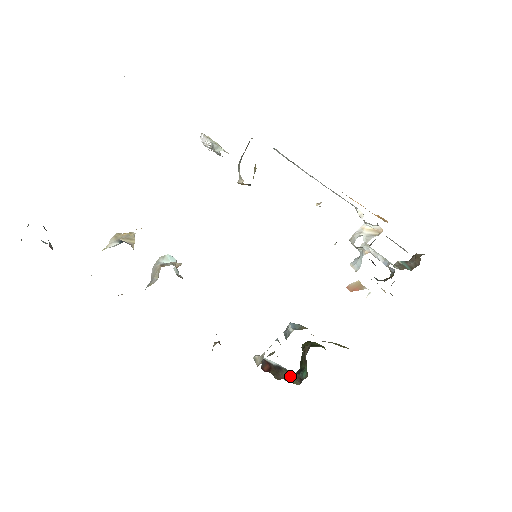
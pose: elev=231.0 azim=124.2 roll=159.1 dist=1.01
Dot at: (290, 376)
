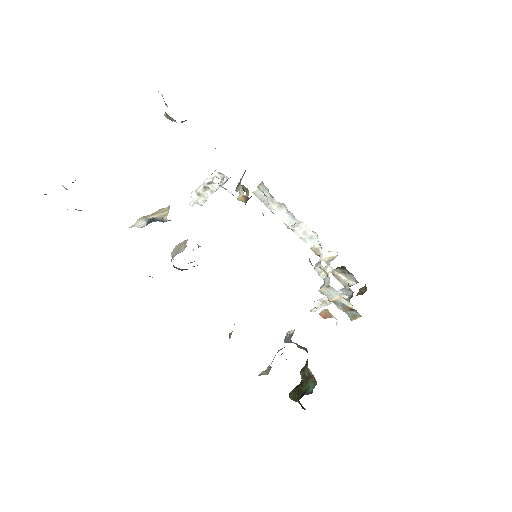
Dot at: occluded
